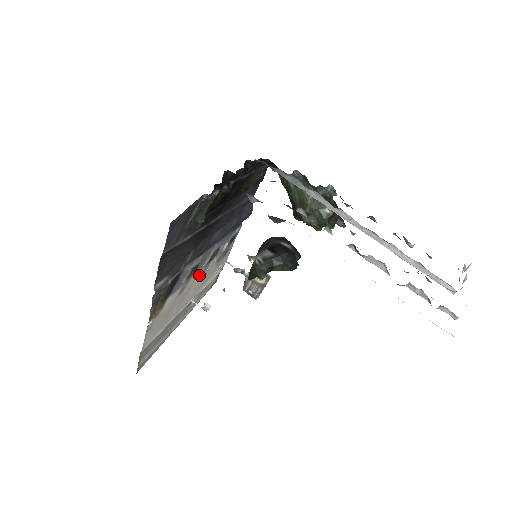
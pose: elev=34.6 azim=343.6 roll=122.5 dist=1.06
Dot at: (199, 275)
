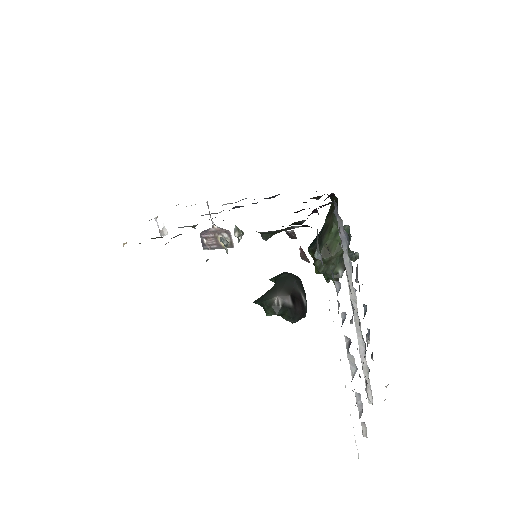
Dot at: occluded
